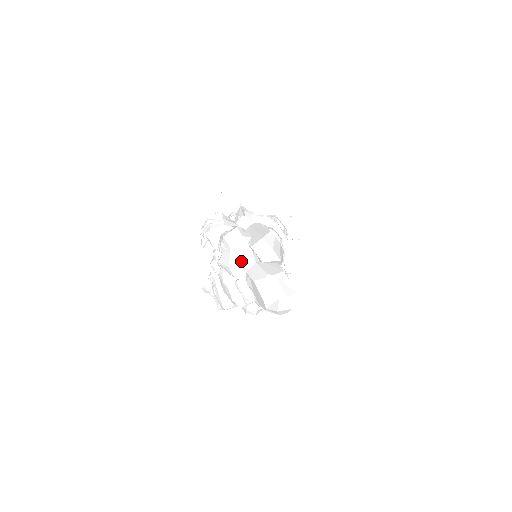
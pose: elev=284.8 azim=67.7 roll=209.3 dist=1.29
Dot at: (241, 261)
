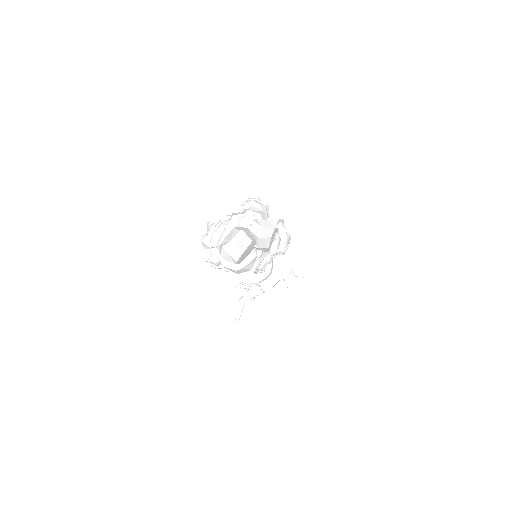
Dot at: (242, 219)
